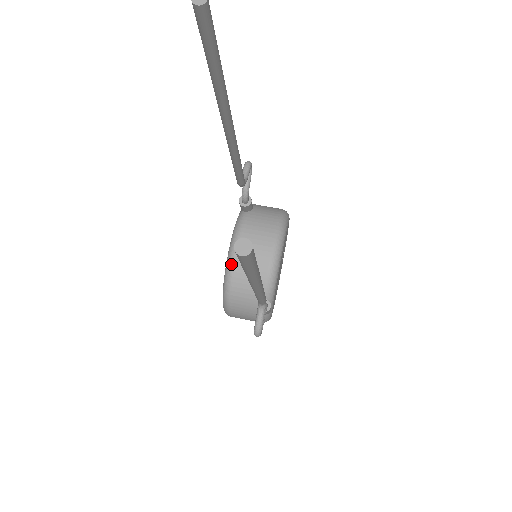
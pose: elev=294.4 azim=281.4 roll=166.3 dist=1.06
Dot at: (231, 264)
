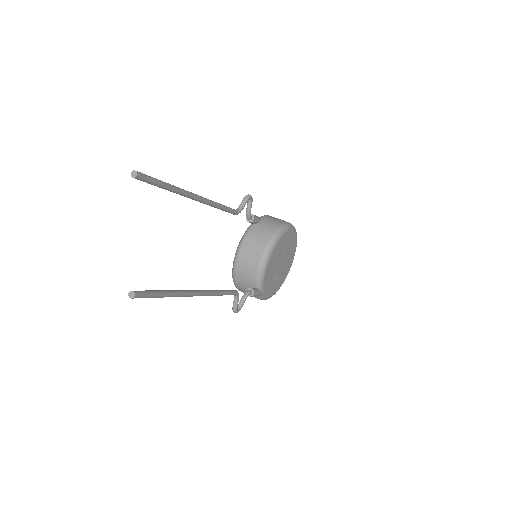
Dot at: (235, 260)
